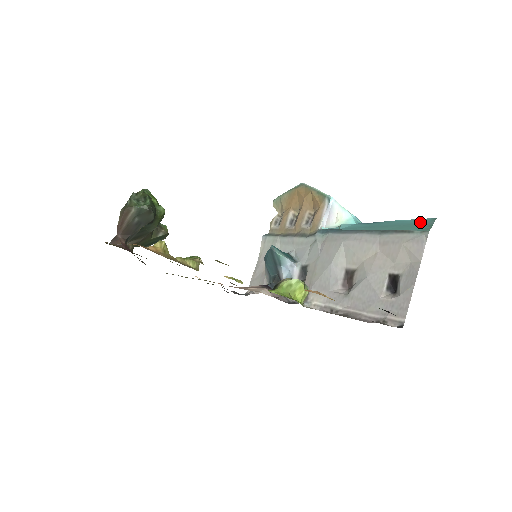
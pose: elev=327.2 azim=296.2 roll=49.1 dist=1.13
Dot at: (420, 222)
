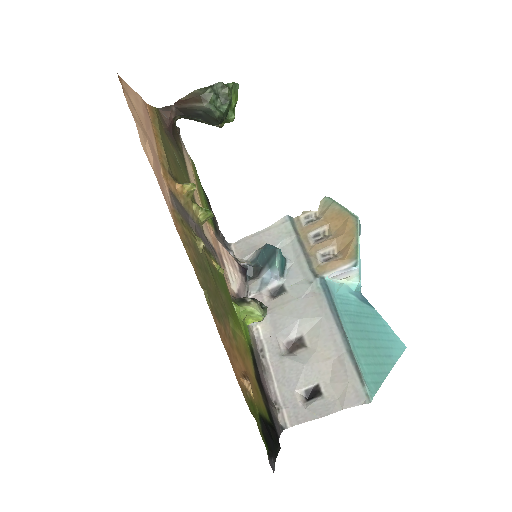
Dot at: (389, 350)
